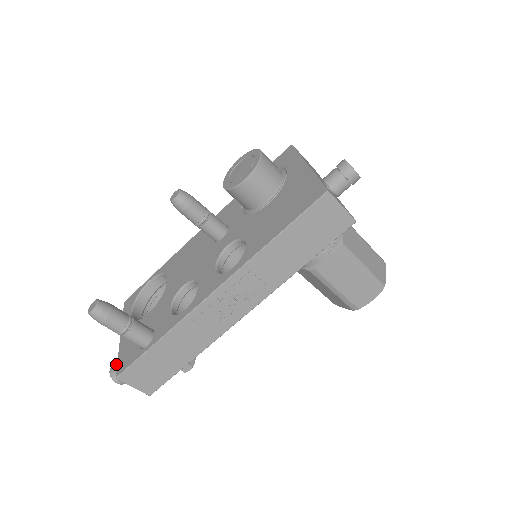
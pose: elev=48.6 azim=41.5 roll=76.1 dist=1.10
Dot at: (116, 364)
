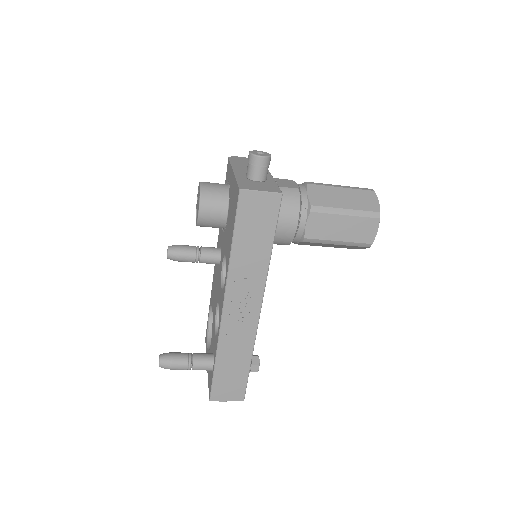
Dot at: occluded
